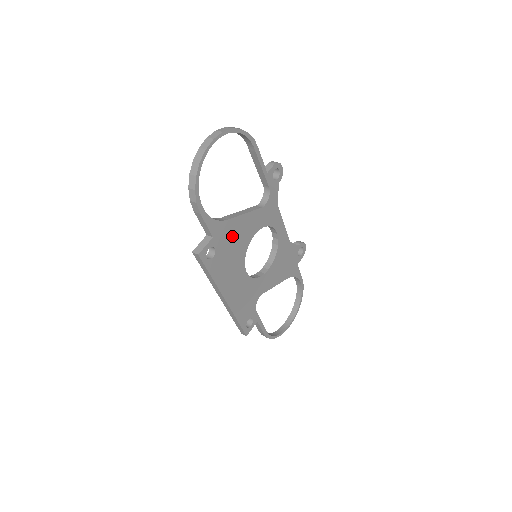
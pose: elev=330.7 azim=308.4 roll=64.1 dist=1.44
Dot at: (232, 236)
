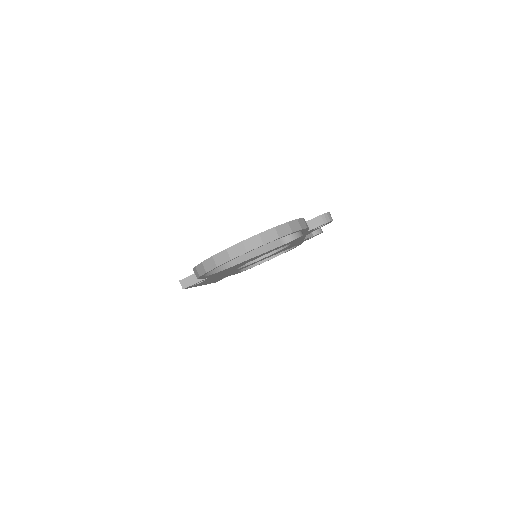
Dot at: occluded
